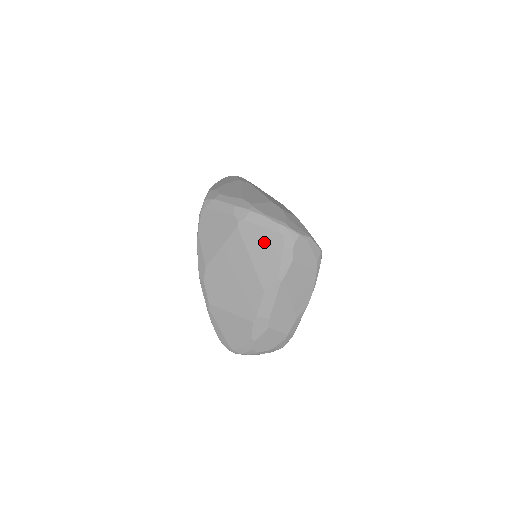
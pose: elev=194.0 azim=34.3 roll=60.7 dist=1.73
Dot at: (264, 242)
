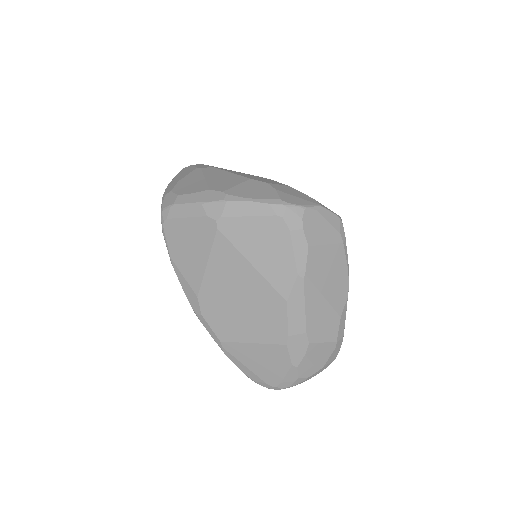
Dot at: (261, 236)
